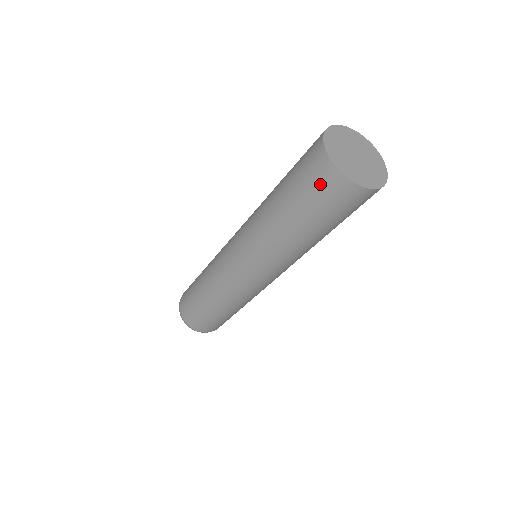
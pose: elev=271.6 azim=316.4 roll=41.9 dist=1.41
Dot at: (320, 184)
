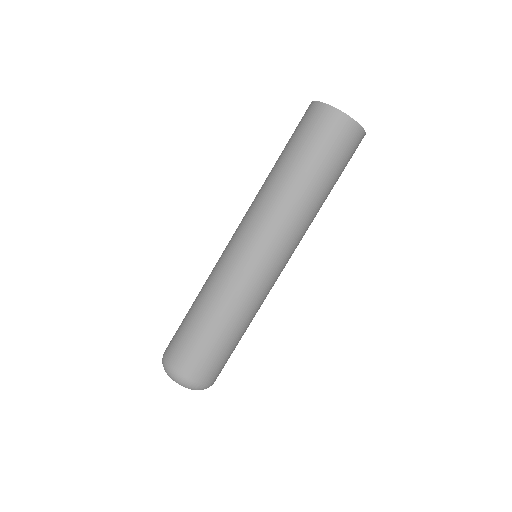
Dot at: (313, 122)
